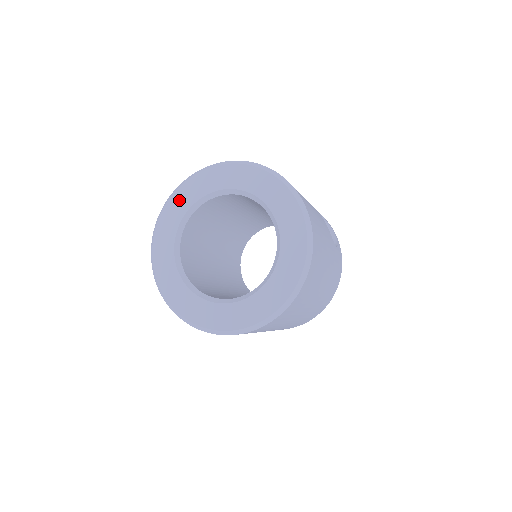
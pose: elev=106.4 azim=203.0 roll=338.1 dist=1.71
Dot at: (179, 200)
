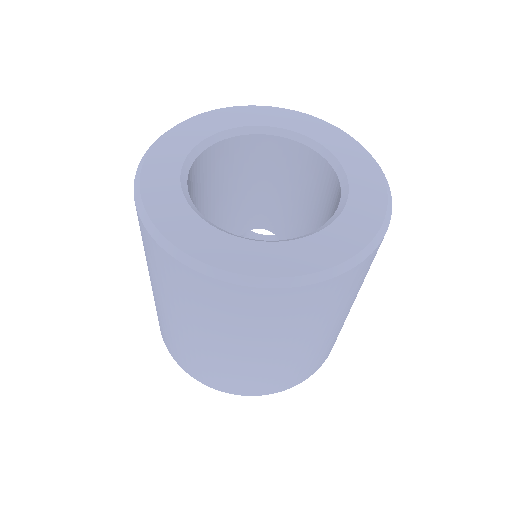
Dot at: (156, 187)
